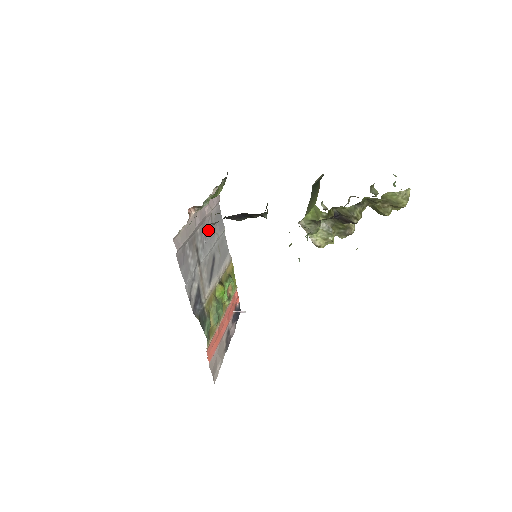
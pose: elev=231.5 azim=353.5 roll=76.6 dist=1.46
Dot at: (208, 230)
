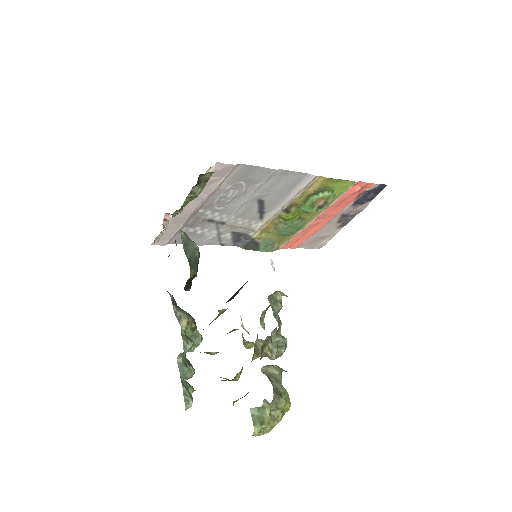
Dot at: (226, 197)
